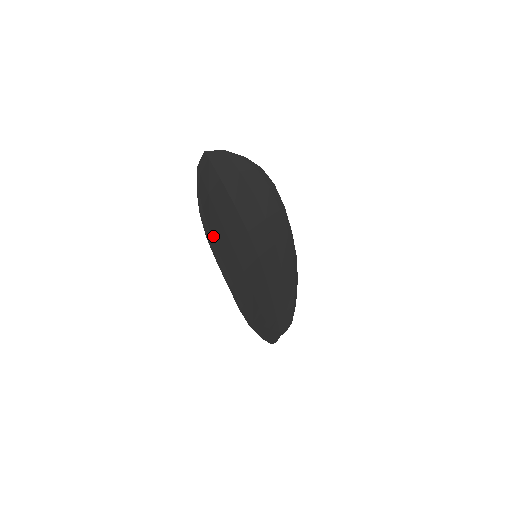
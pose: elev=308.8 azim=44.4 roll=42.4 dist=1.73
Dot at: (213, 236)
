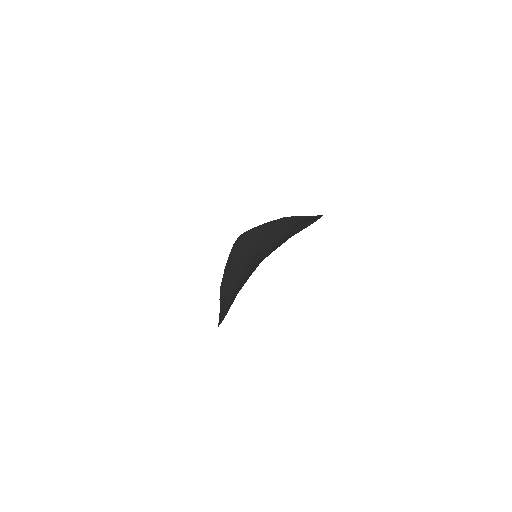
Dot at: occluded
